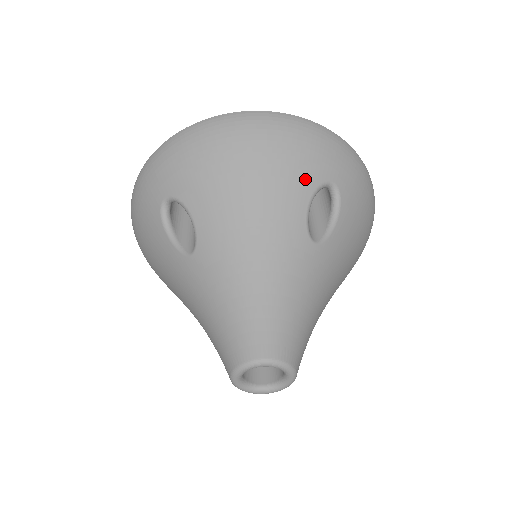
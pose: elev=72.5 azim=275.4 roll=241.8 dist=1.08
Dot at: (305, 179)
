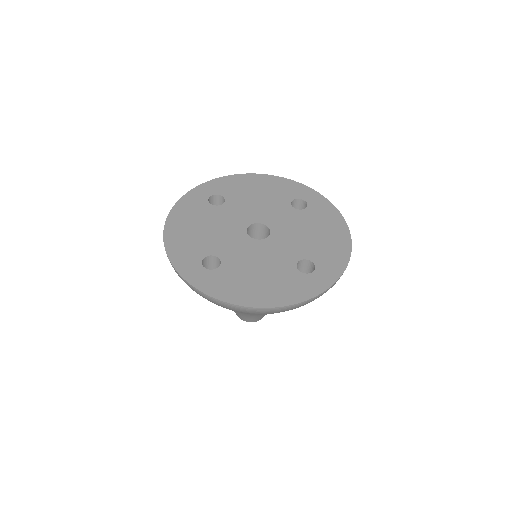
Dot at: occluded
